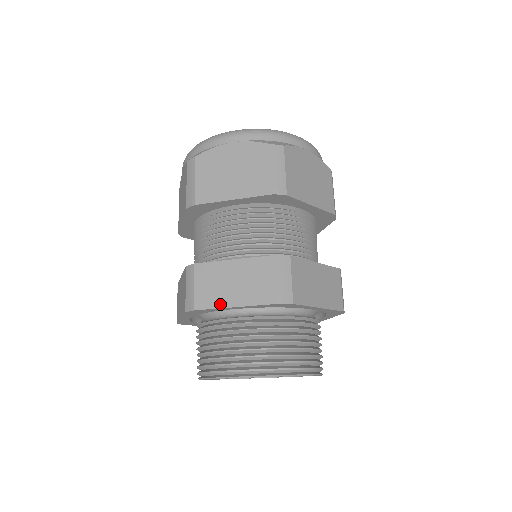
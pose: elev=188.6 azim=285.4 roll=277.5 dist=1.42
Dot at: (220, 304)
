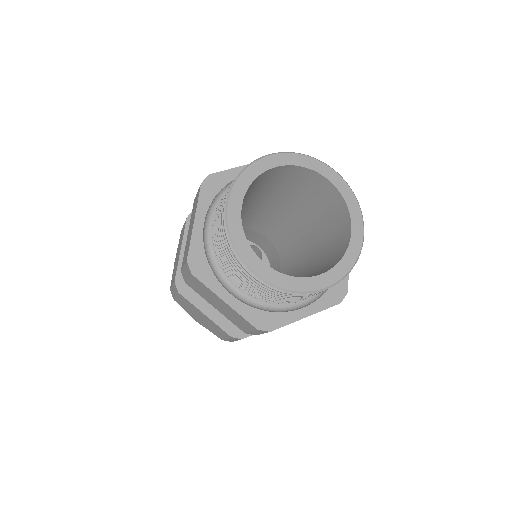
Dot at: (232, 170)
